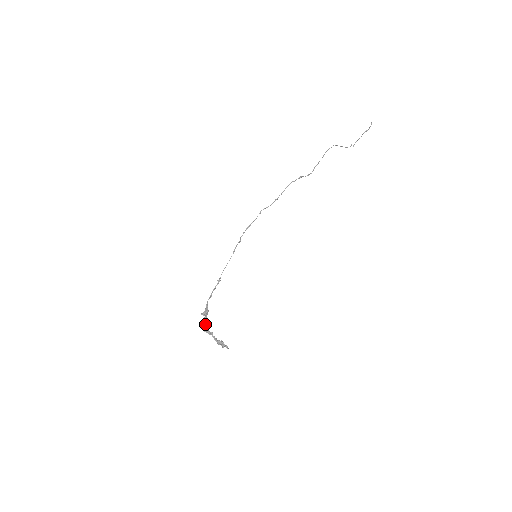
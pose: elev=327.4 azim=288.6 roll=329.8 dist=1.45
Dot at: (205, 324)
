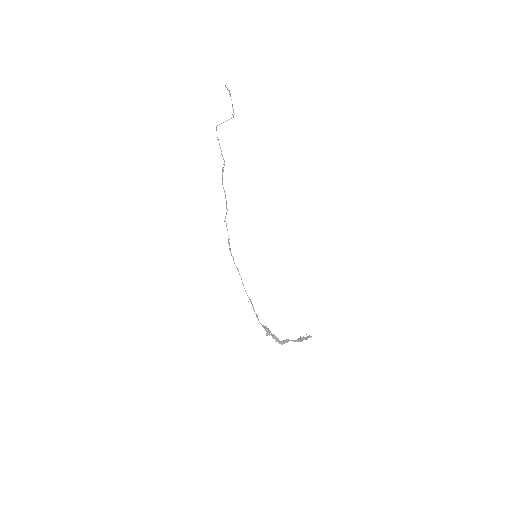
Dot at: (277, 339)
